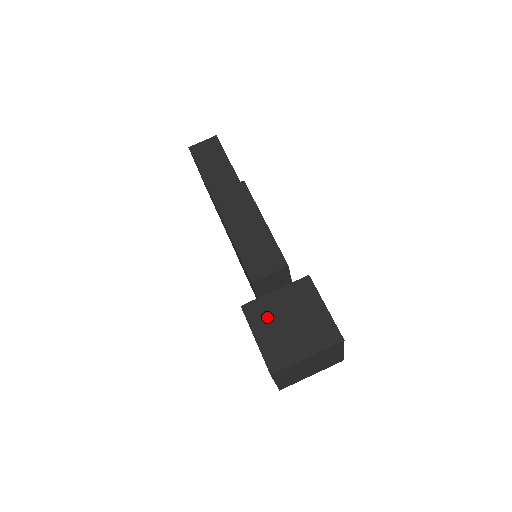
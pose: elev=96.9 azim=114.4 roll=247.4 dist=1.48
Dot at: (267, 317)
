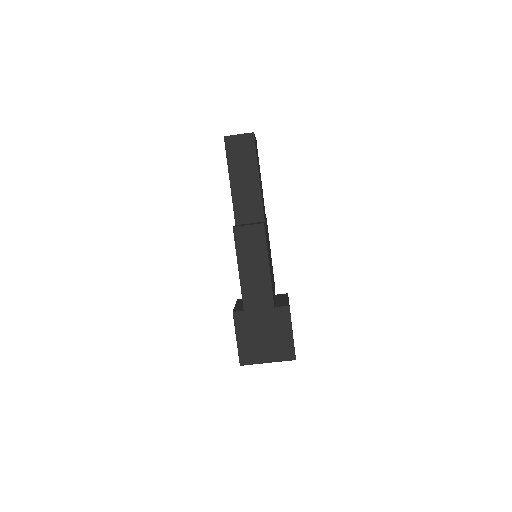
Dot at: (249, 327)
